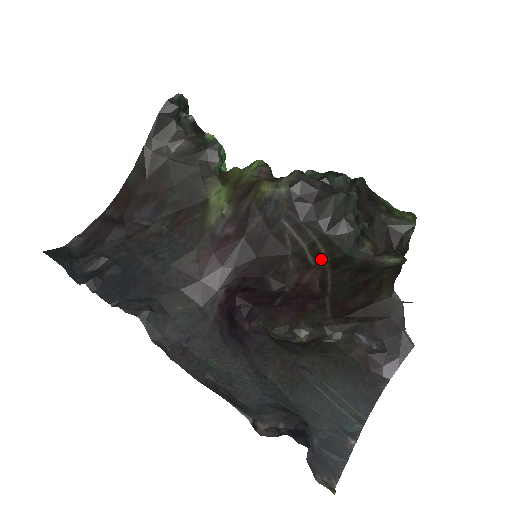
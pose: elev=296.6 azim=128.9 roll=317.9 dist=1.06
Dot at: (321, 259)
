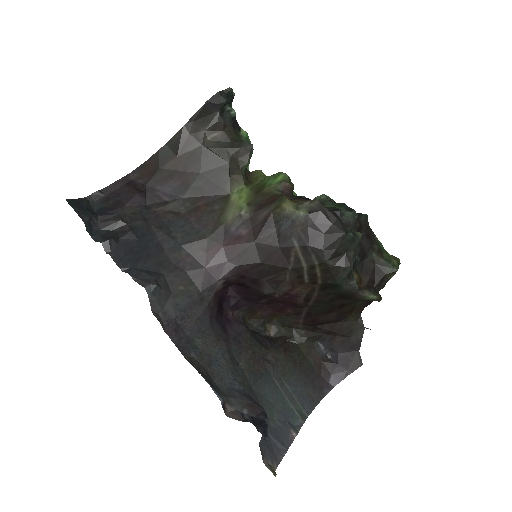
Dot at: (315, 280)
